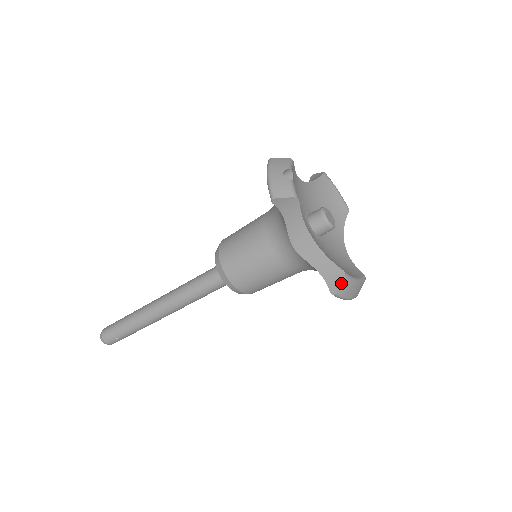
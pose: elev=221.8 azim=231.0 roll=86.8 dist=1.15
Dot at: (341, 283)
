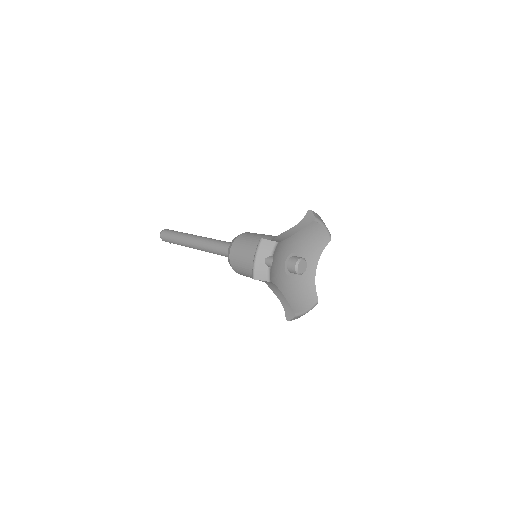
Dot at: (292, 318)
